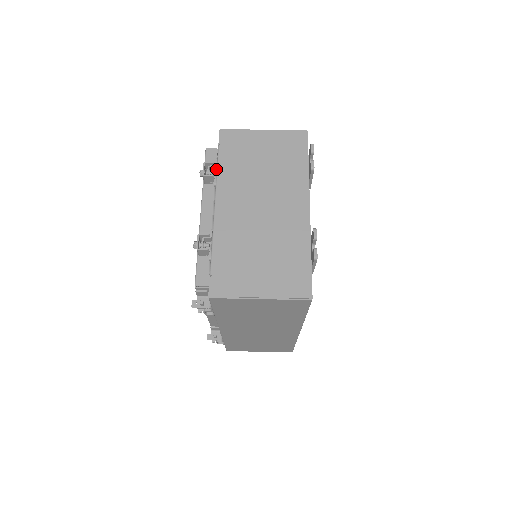
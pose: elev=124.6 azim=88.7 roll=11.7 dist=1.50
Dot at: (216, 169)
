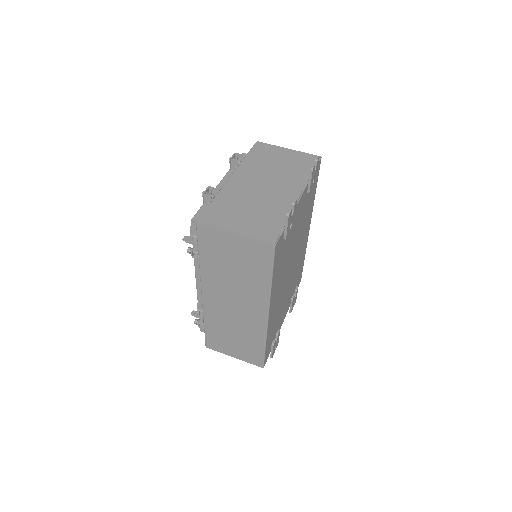
Dot at: occluded
